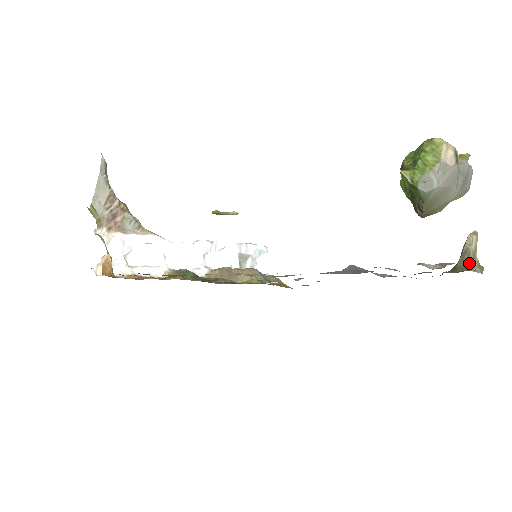
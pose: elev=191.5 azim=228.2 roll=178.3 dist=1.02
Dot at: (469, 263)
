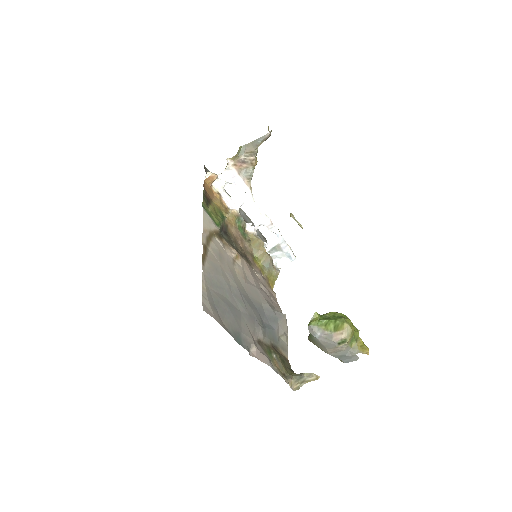
Dot at: (296, 380)
